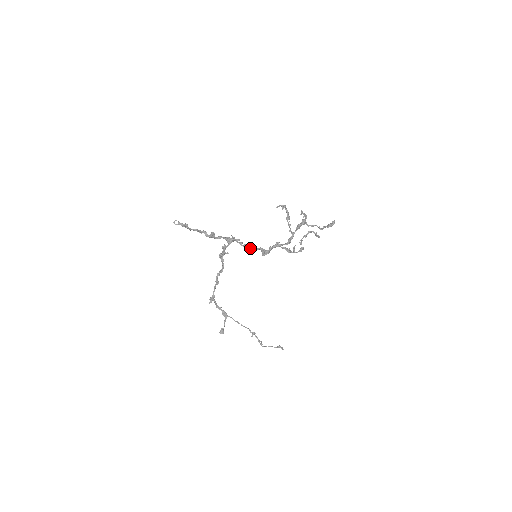
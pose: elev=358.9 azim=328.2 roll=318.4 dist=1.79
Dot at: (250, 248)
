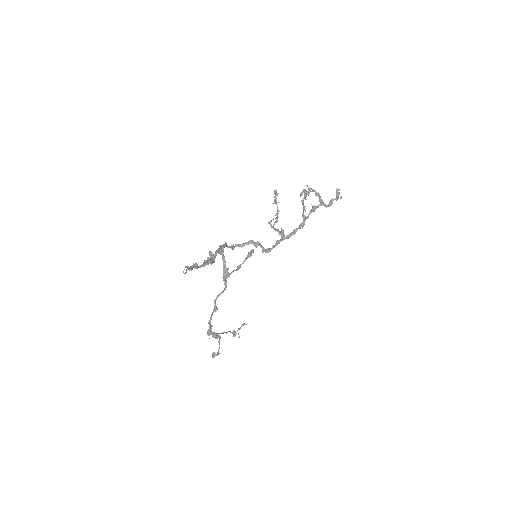
Dot at: occluded
